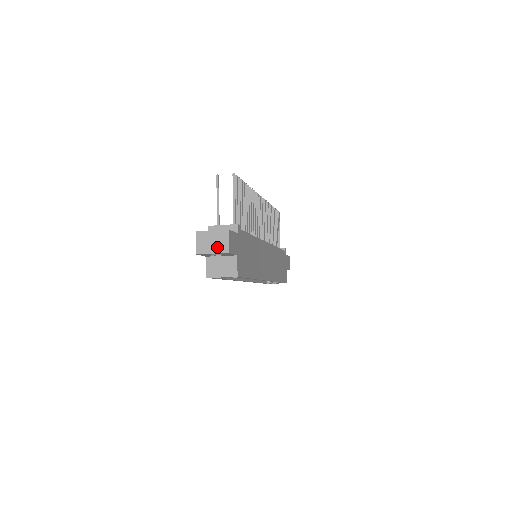
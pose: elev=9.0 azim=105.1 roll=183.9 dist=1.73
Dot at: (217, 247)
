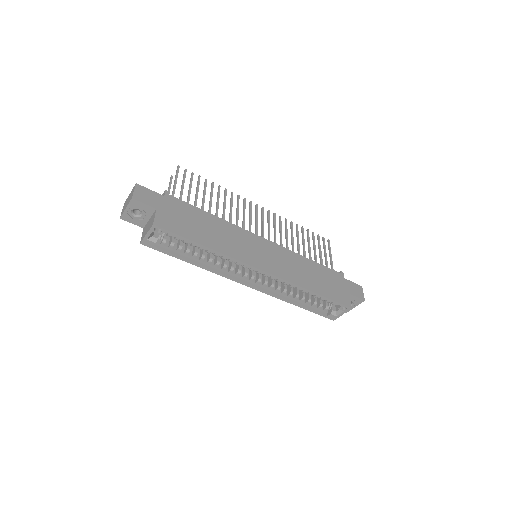
Dot at: (128, 201)
